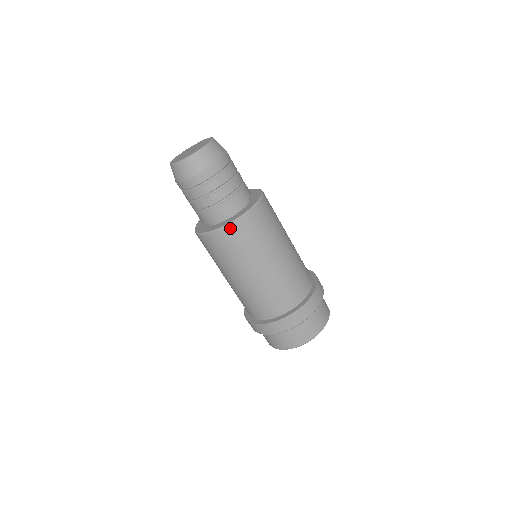
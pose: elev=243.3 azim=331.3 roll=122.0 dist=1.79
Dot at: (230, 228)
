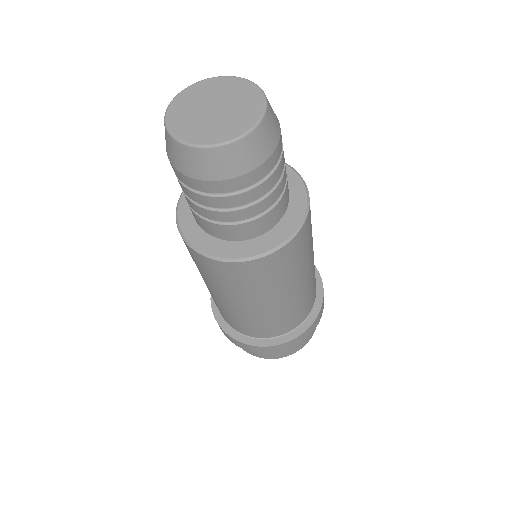
Dot at: (300, 233)
